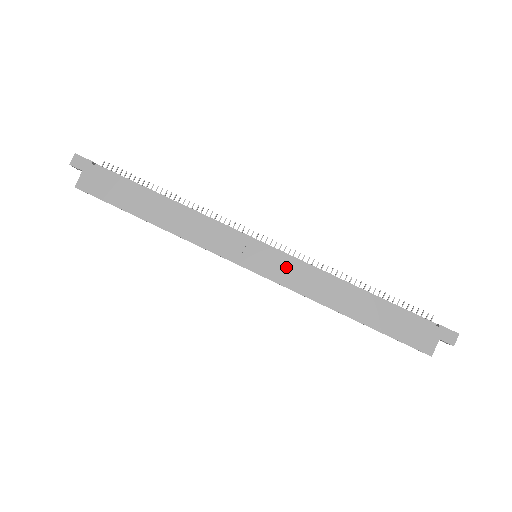
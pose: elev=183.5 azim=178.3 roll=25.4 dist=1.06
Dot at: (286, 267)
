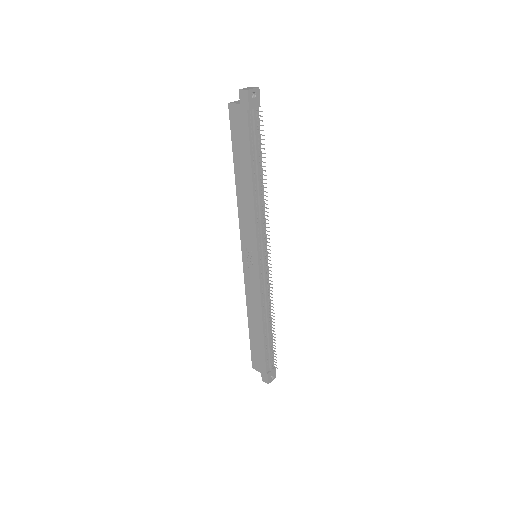
Dot at: (254, 281)
